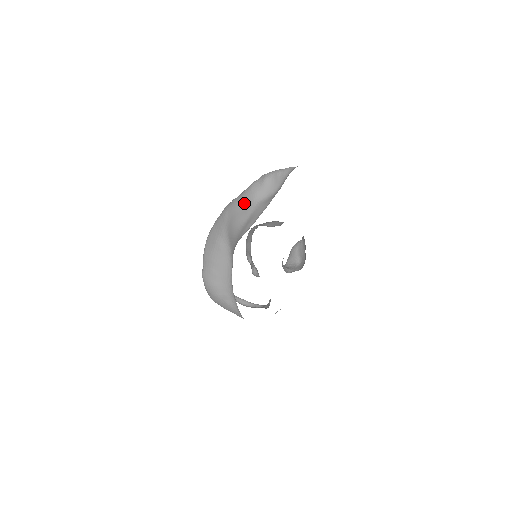
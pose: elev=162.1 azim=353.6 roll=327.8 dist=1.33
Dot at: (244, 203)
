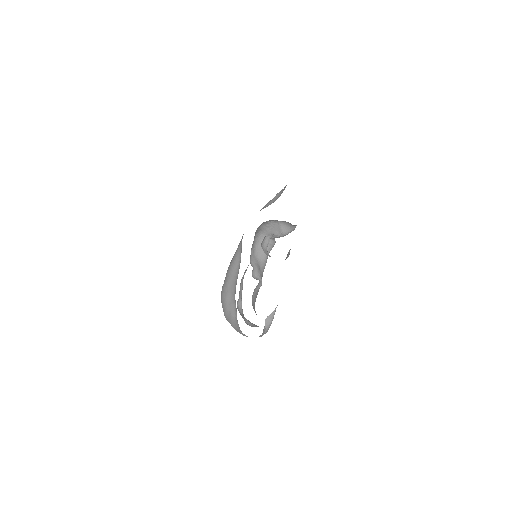
Dot at: occluded
